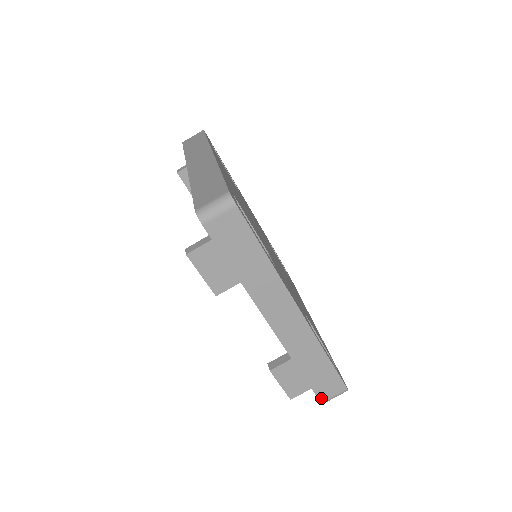
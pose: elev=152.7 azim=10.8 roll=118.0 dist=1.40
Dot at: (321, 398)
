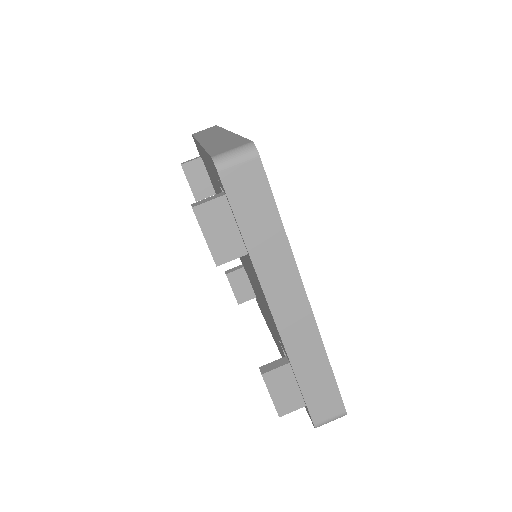
Dot at: (315, 419)
